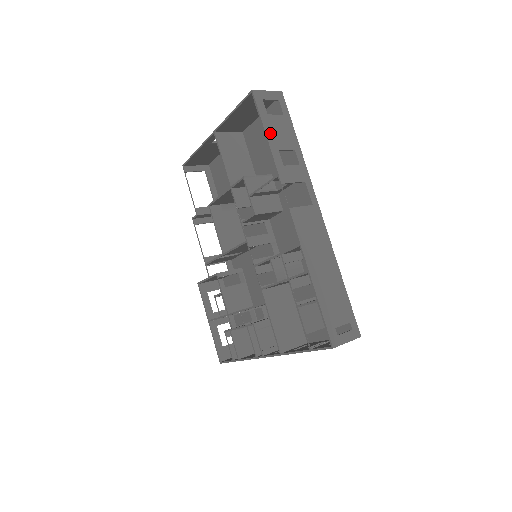
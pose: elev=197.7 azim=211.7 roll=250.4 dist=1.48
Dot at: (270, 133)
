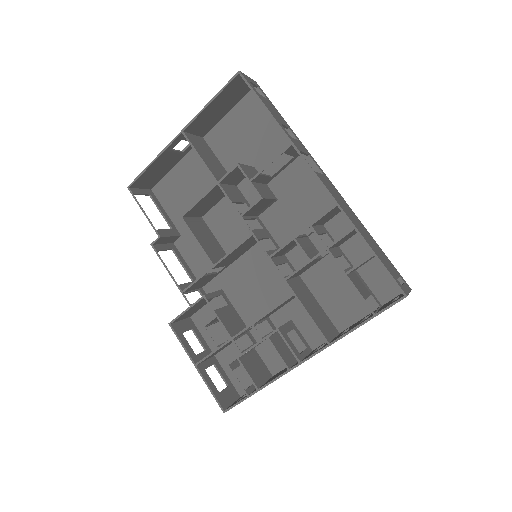
Dot at: (269, 108)
